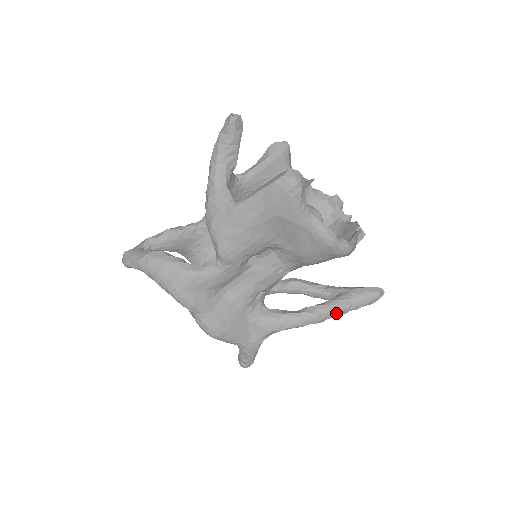
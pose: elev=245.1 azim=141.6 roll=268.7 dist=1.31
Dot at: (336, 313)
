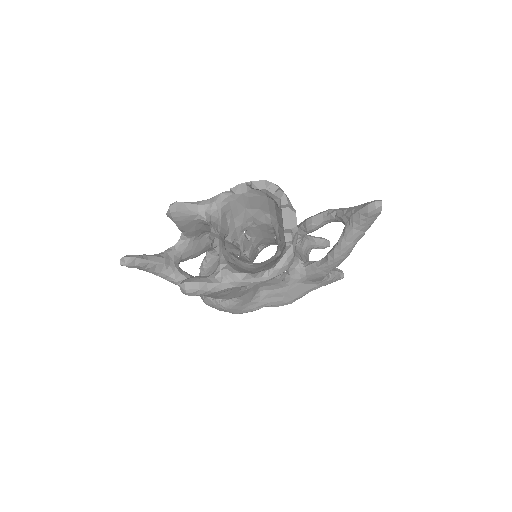
Dot at: (353, 245)
